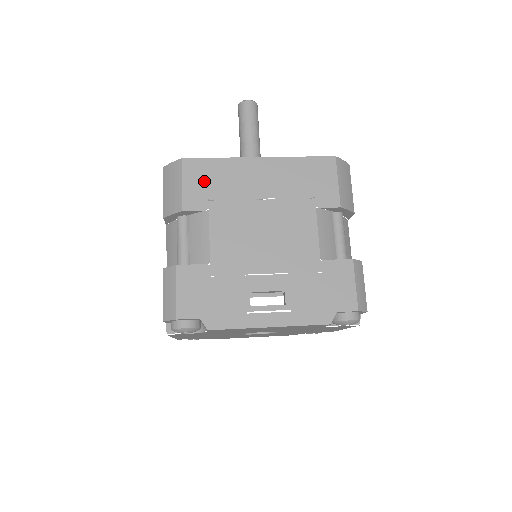
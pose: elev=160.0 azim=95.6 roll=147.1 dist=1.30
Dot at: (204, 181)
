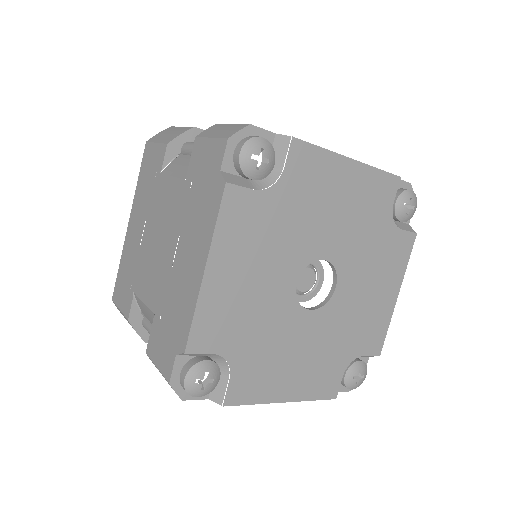
Dot at: occluded
